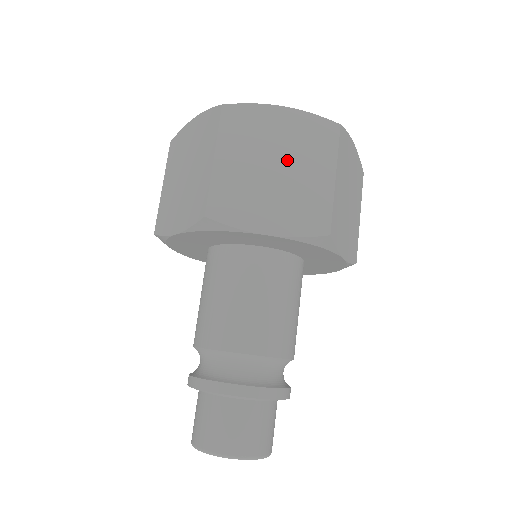
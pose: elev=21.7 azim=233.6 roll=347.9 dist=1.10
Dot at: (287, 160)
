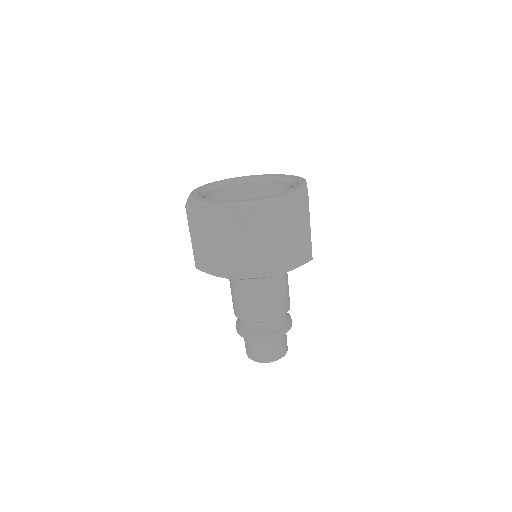
Dot at: (222, 236)
